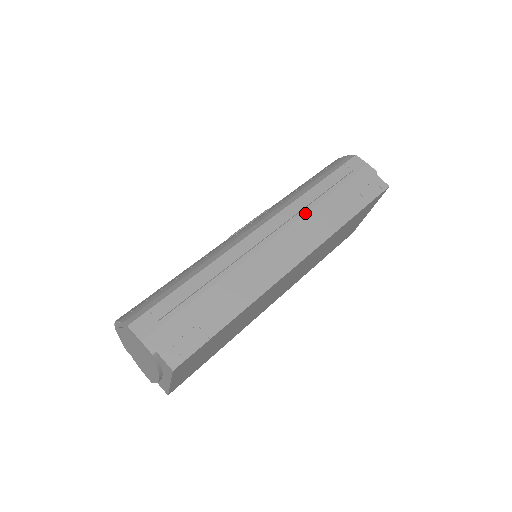
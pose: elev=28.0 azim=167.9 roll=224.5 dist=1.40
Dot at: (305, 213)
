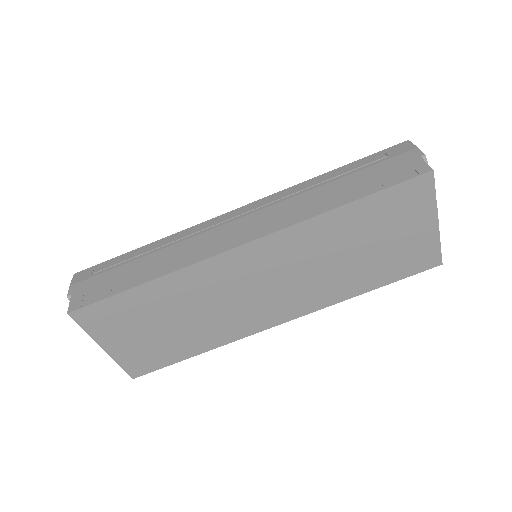
Dot at: (289, 198)
